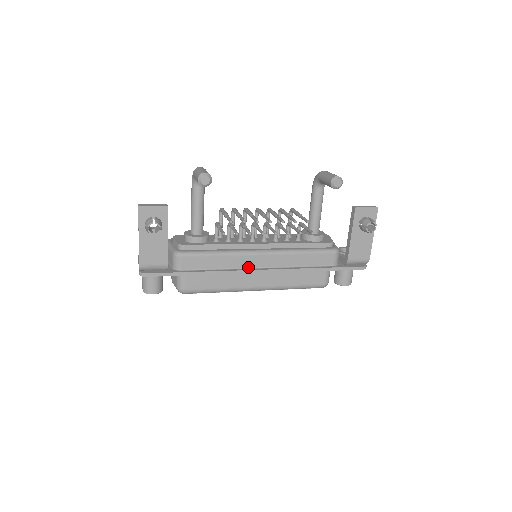
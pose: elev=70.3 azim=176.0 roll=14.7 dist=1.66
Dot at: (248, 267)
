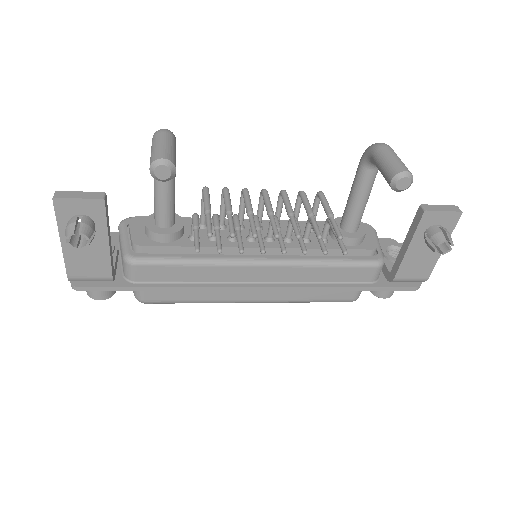
Dot at: (239, 281)
